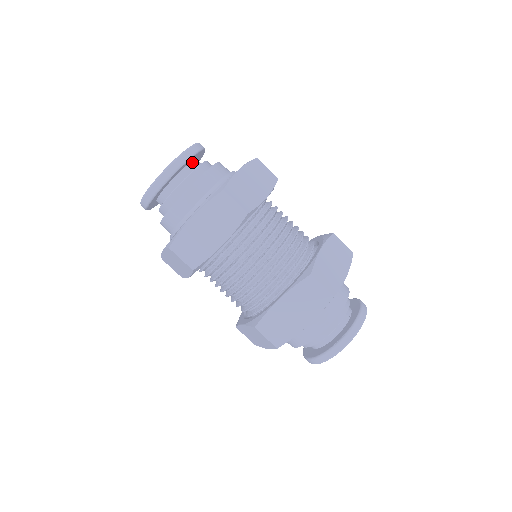
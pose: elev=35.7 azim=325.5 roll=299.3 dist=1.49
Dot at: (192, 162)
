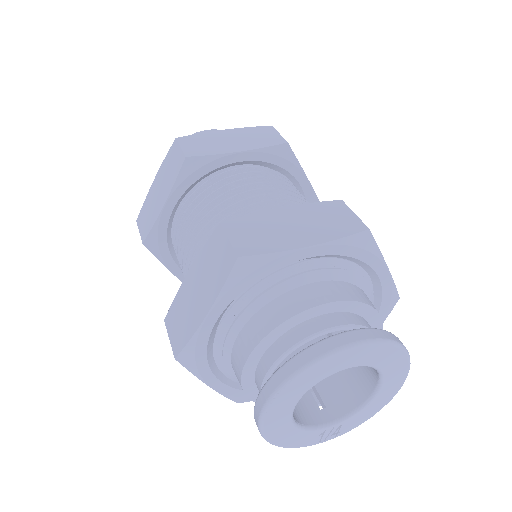
Dot at: occluded
